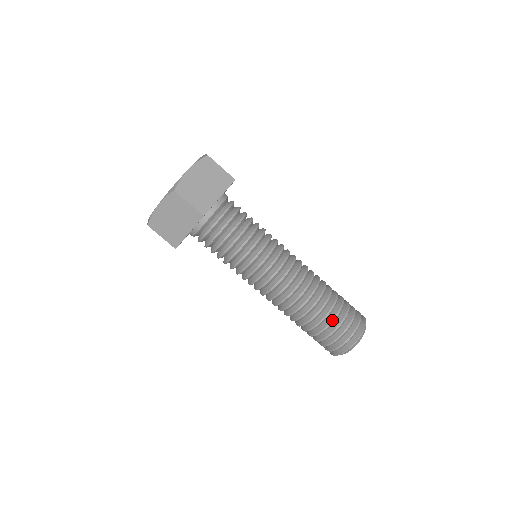
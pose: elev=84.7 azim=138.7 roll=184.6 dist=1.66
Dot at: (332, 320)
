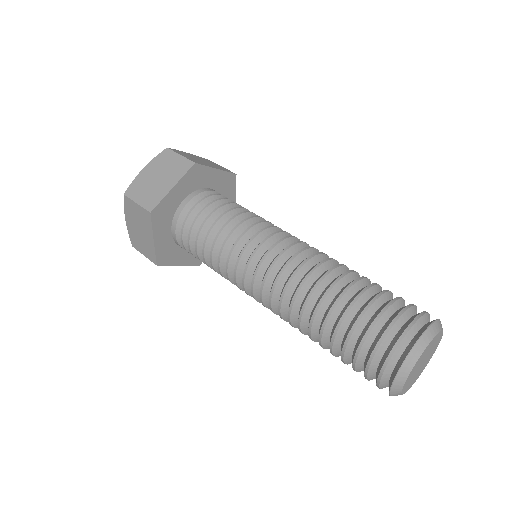
Dot at: (341, 359)
